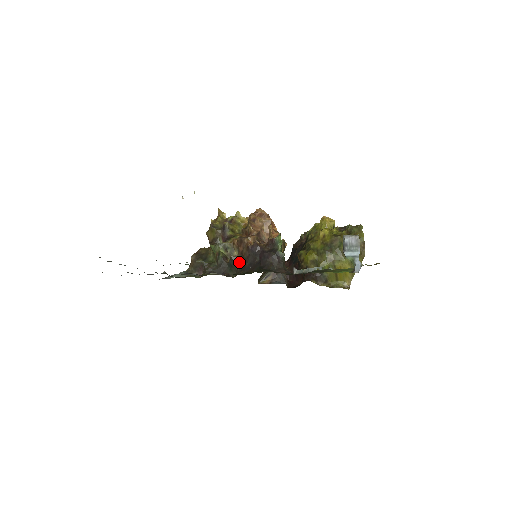
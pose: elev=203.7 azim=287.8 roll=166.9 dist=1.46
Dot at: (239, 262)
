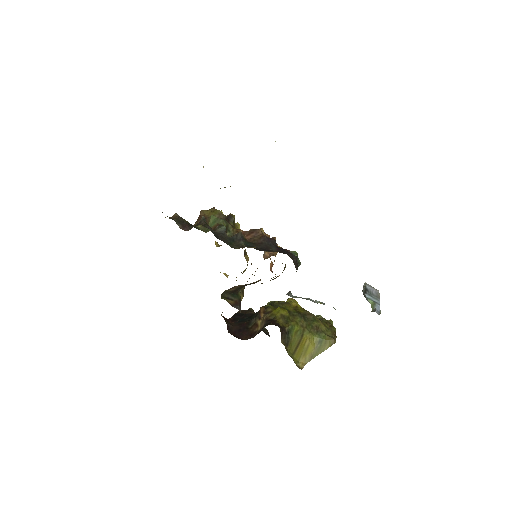
Dot at: (246, 242)
